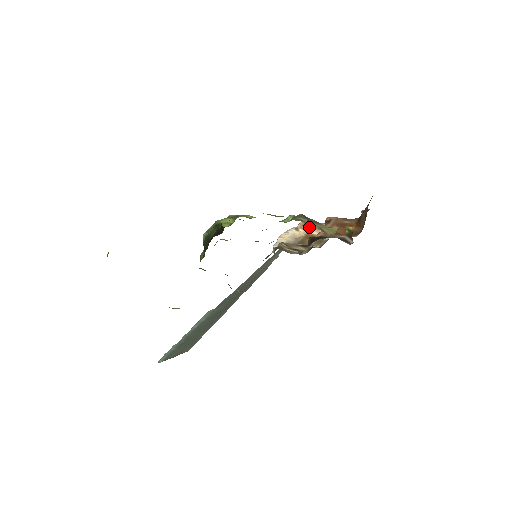
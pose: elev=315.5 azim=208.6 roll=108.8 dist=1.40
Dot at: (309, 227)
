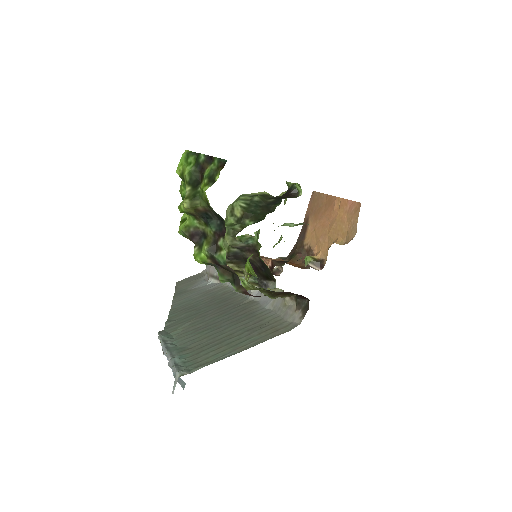
Dot at: occluded
